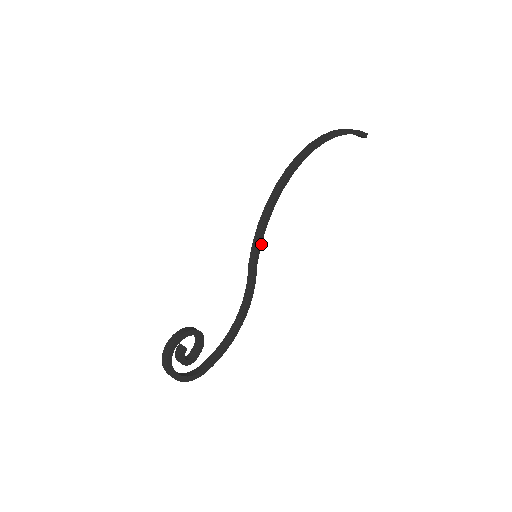
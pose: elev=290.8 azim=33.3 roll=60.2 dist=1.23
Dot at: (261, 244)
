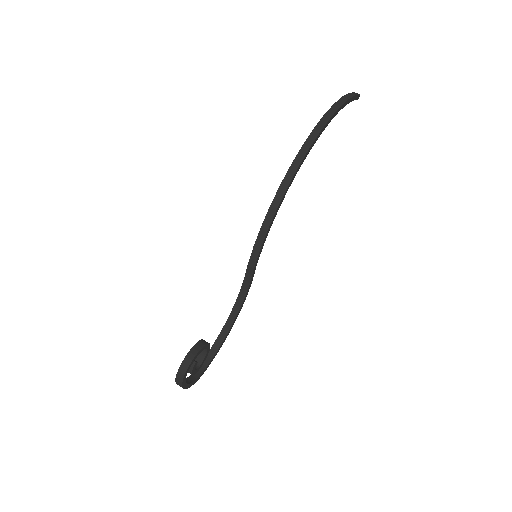
Dot at: occluded
